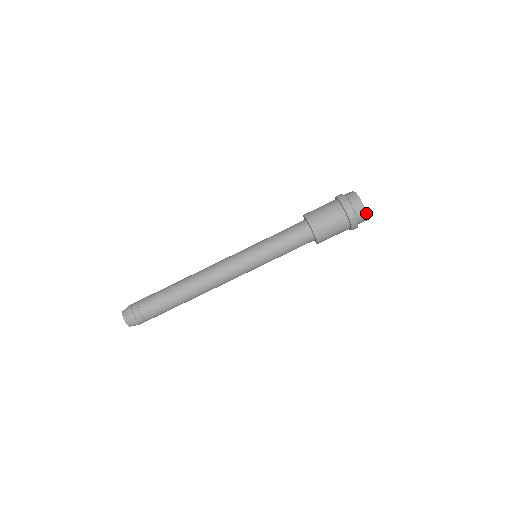
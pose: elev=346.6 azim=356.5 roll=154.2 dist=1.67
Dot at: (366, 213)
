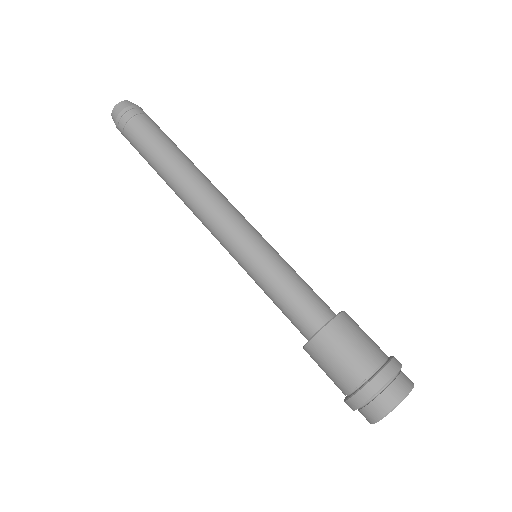
Dot at: (372, 423)
